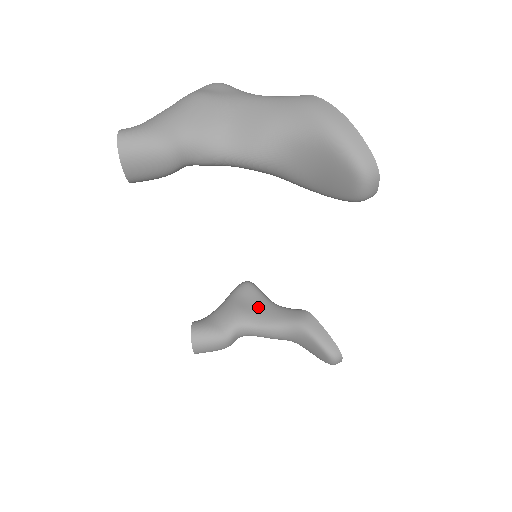
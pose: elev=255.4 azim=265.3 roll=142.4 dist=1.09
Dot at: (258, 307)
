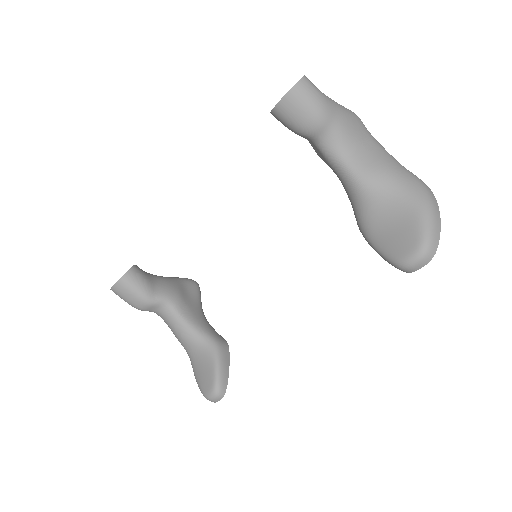
Dot at: (192, 304)
